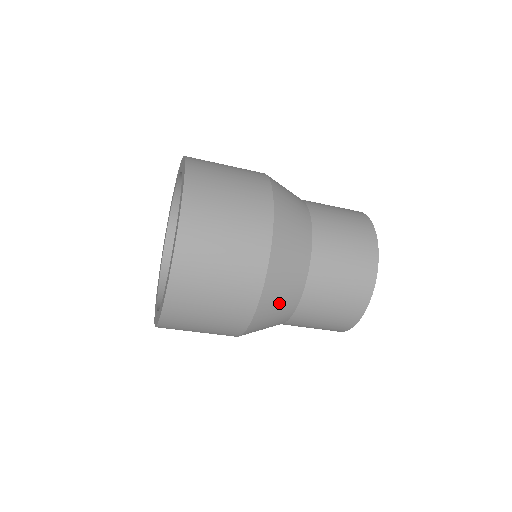
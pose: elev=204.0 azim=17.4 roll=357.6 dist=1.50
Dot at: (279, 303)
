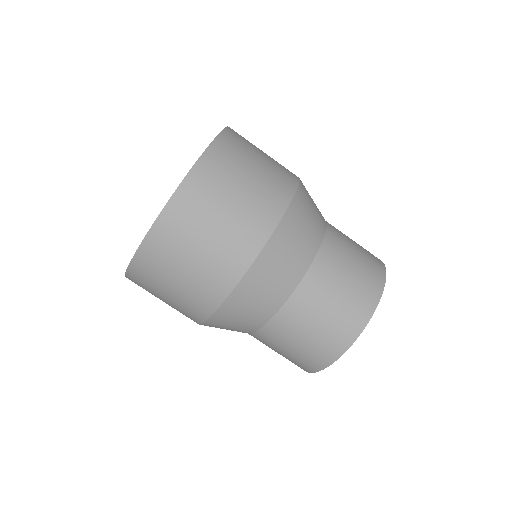
Dot at: (280, 268)
